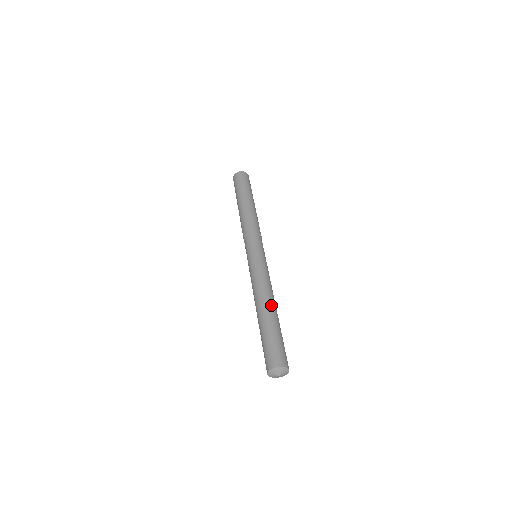
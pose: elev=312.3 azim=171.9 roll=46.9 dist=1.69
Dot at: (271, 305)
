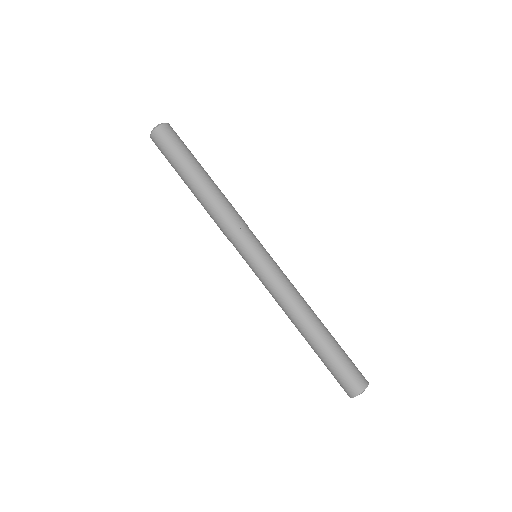
Dot at: (317, 320)
